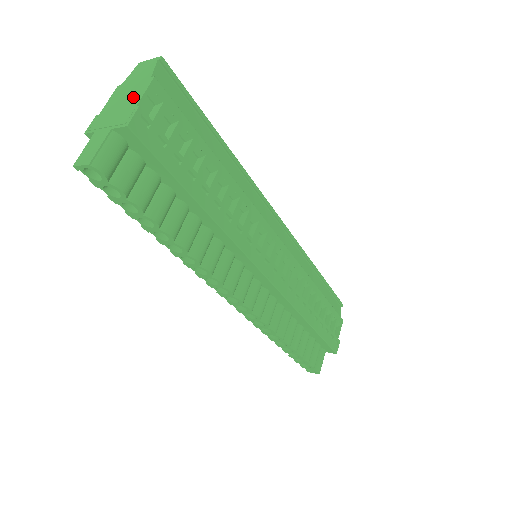
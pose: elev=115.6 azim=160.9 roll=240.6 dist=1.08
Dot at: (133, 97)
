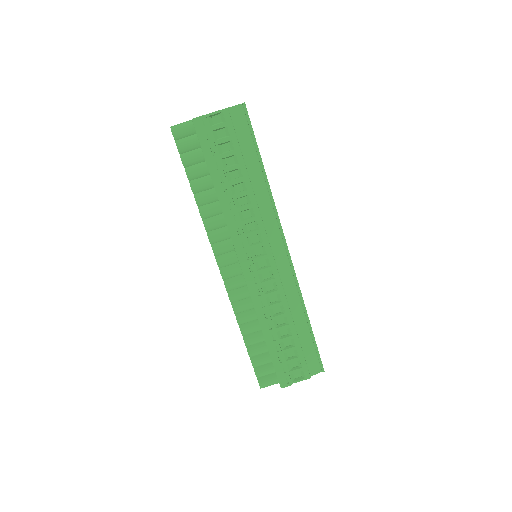
Dot at: occluded
